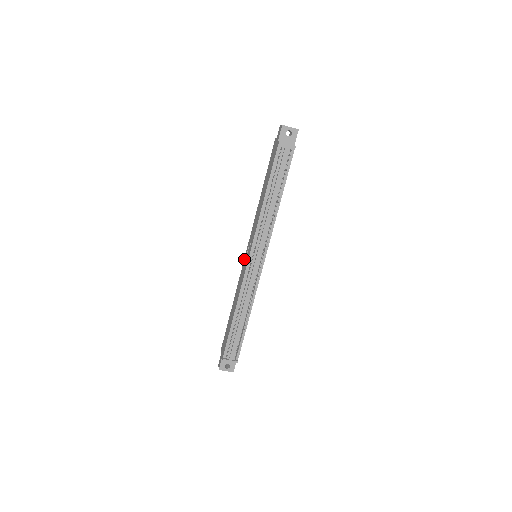
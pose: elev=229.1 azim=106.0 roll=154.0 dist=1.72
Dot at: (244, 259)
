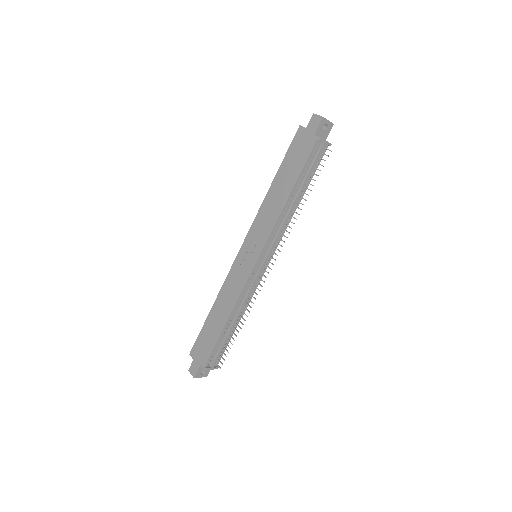
Dot at: (237, 257)
